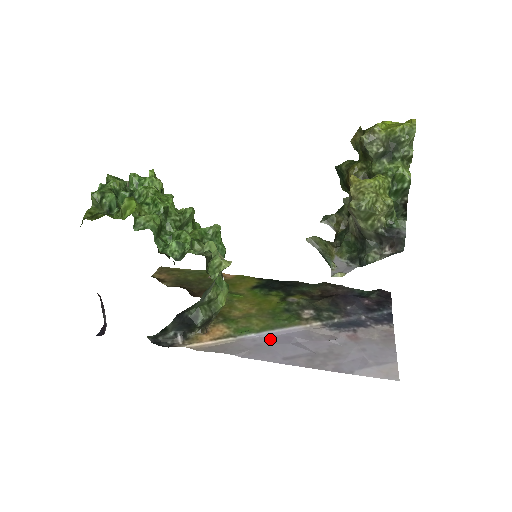
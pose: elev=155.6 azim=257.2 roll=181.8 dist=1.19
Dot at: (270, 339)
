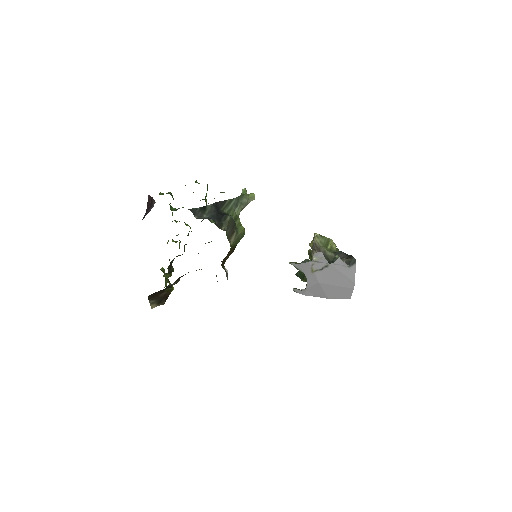
Dot at: occluded
